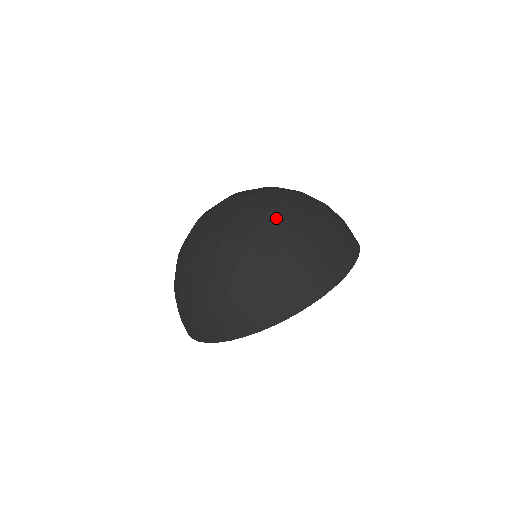
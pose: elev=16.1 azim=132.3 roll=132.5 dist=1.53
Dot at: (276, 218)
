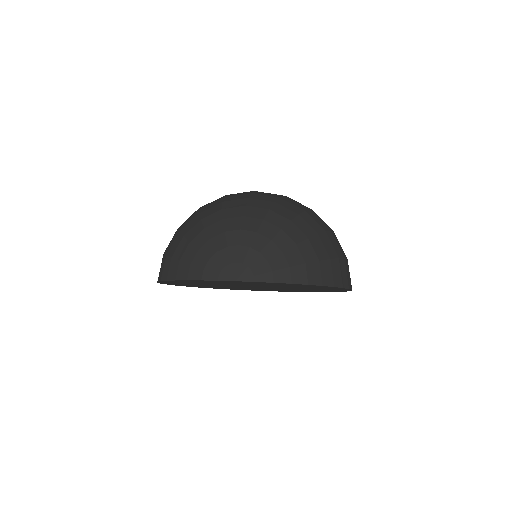
Dot at: (317, 215)
